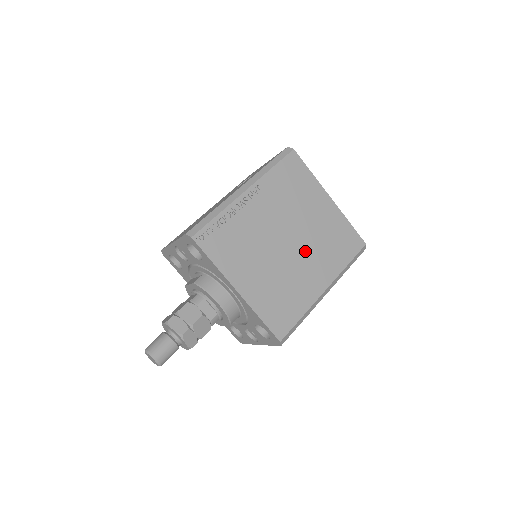
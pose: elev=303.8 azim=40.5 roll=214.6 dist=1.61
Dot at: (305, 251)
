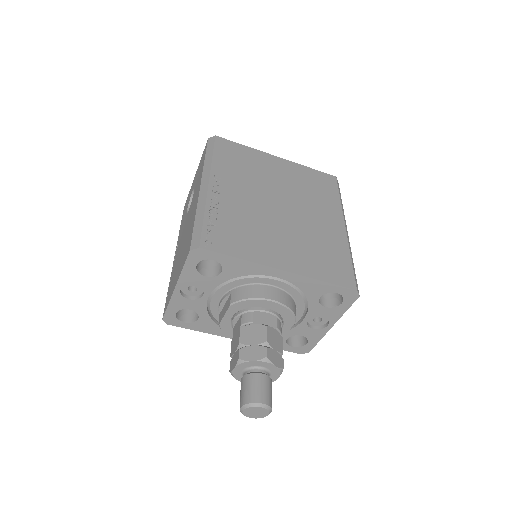
Dot at: (300, 206)
